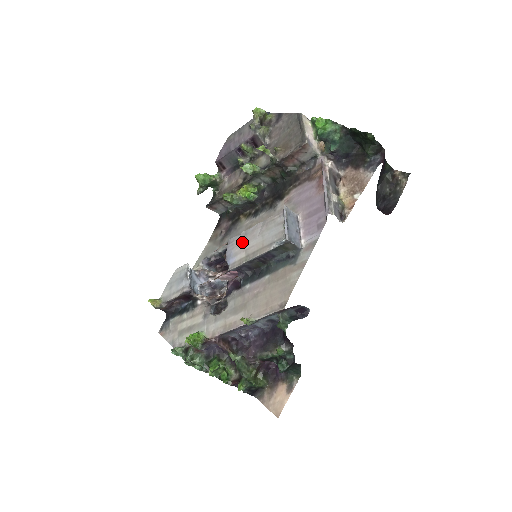
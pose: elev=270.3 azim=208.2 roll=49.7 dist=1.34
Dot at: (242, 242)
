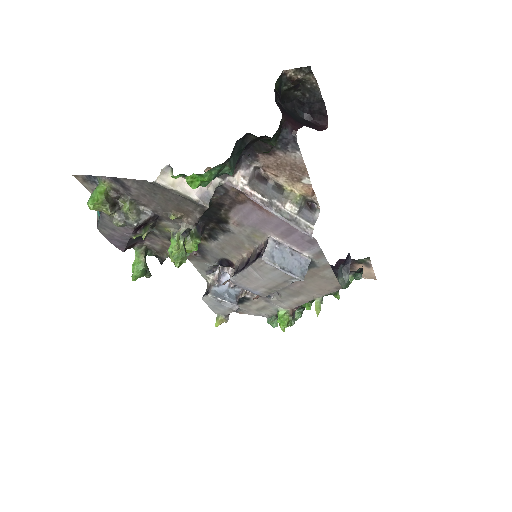
Dot at: (249, 283)
